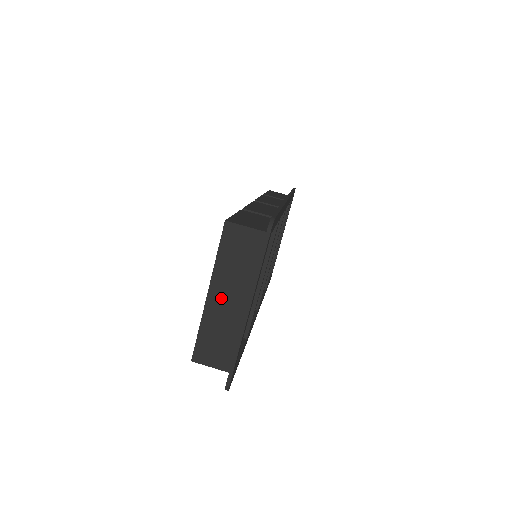
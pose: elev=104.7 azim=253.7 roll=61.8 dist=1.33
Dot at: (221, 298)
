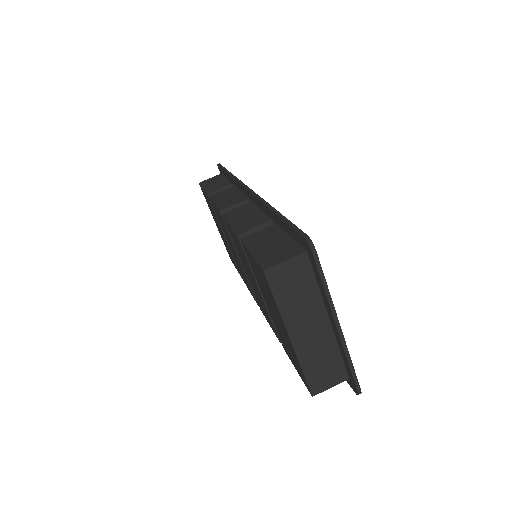
Dot at: (303, 332)
